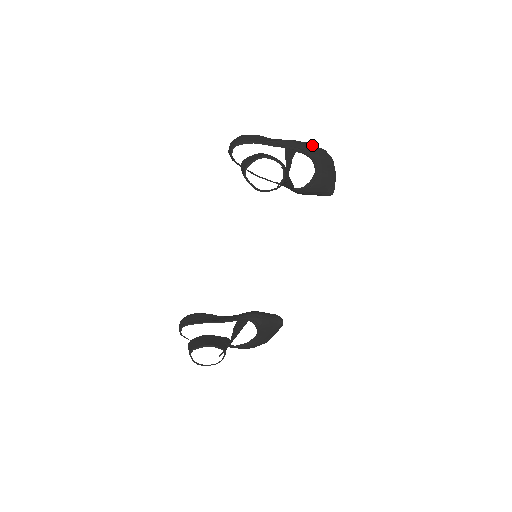
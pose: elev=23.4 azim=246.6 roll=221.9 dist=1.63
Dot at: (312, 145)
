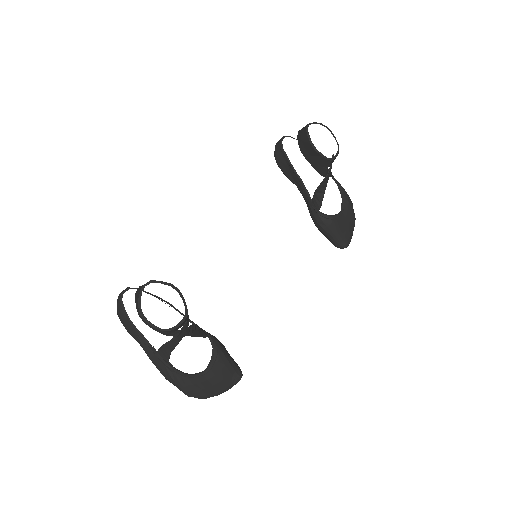
Dot at: occluded
